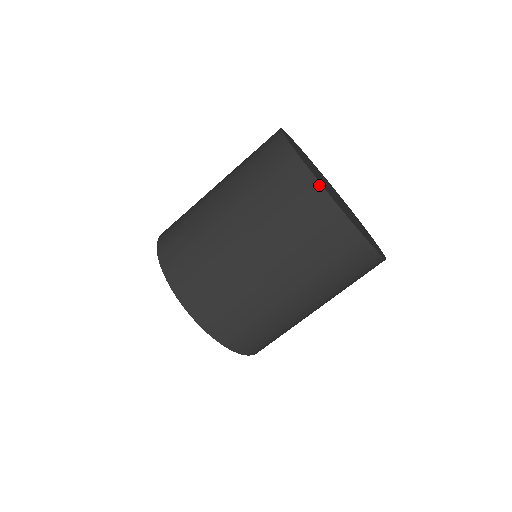
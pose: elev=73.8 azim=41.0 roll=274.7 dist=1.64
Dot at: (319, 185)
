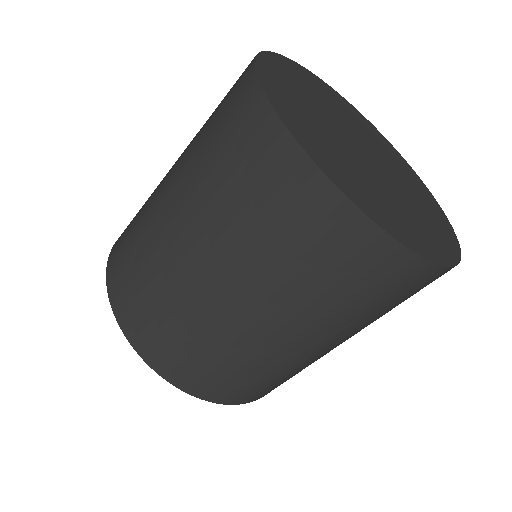
Dot at: (398, 245)
